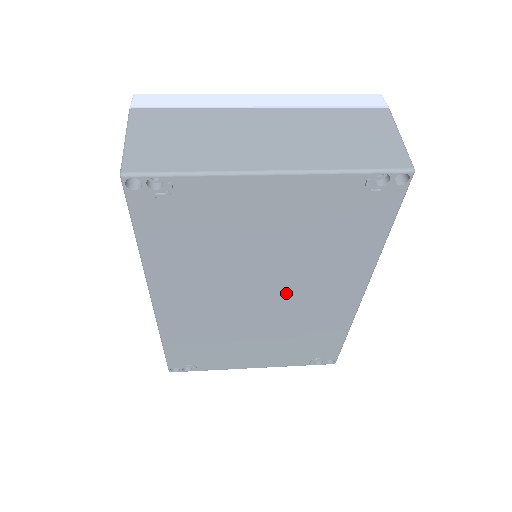
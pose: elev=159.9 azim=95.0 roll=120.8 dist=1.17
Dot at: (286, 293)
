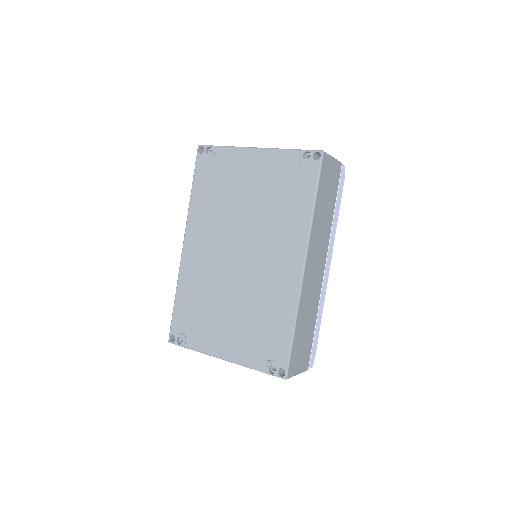
Dot at: (254, 252)
